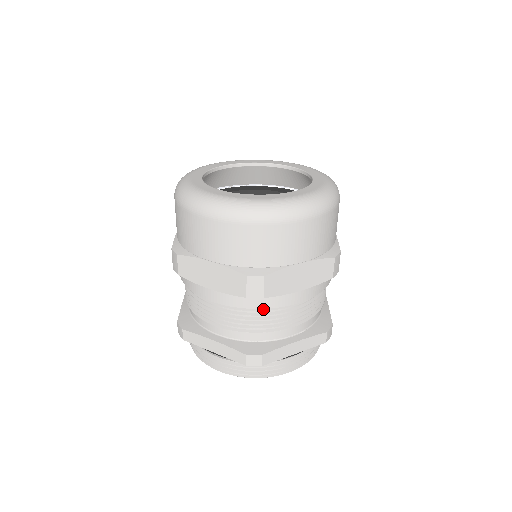
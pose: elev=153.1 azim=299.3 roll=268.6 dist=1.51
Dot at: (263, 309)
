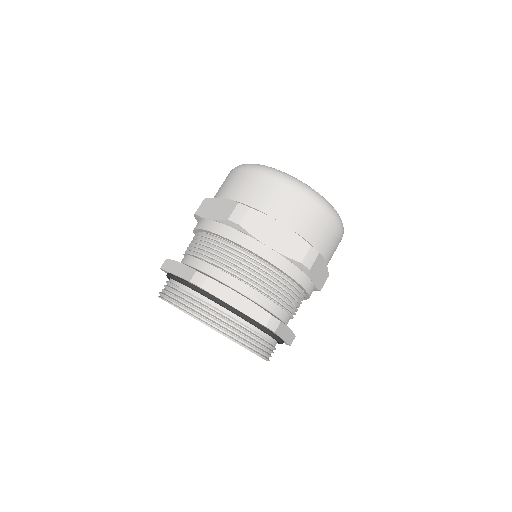
Dot at: (291, 284)
